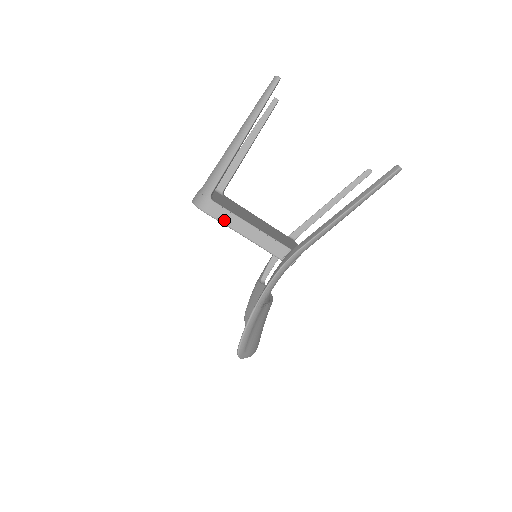
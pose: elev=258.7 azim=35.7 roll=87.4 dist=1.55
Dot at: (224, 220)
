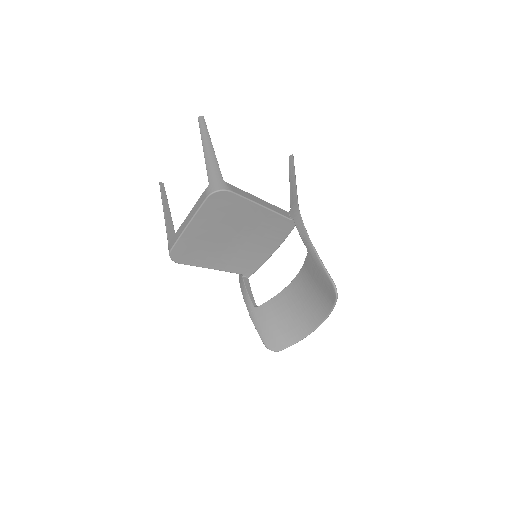
Dot at: (244, 195)
